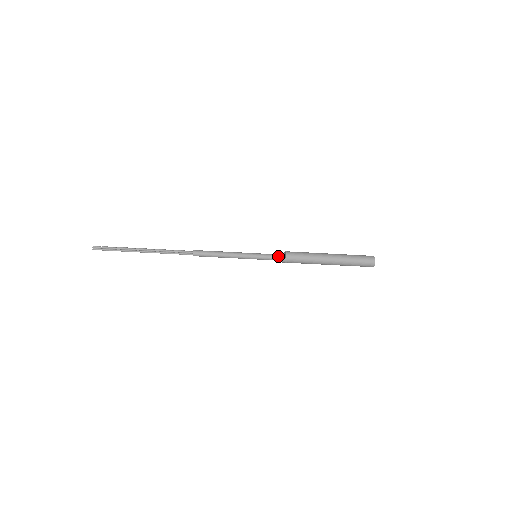
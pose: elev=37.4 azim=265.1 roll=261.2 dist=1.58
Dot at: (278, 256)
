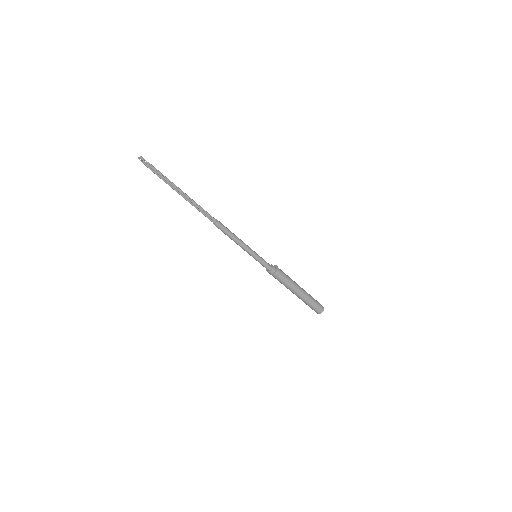
Dot at: (270, 268)
